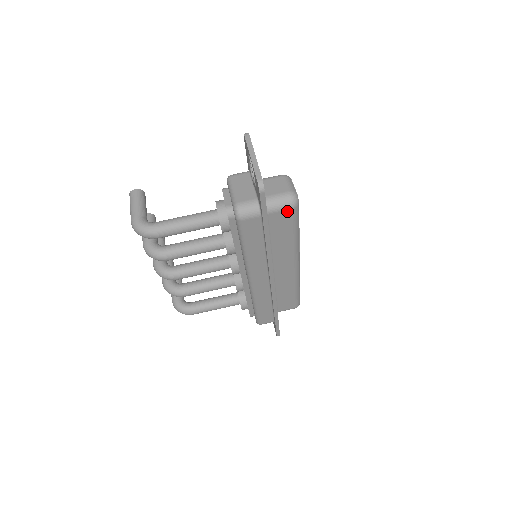
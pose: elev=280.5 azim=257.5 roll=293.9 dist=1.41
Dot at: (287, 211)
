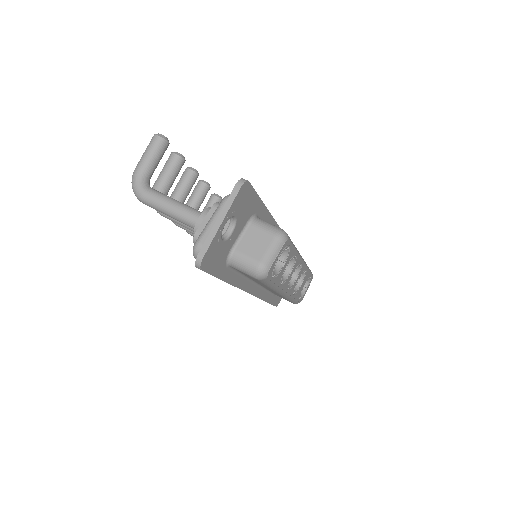
Dot at: (251, 276)
